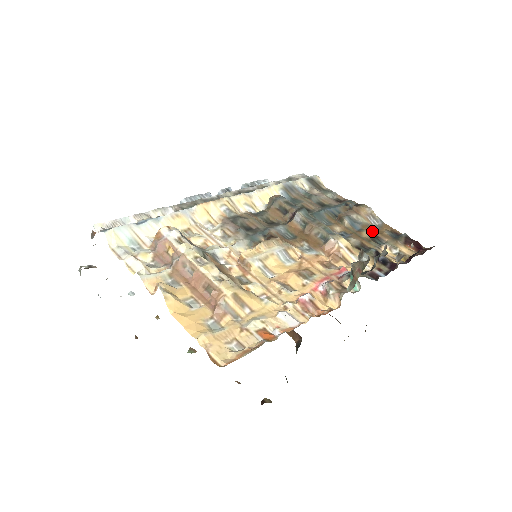
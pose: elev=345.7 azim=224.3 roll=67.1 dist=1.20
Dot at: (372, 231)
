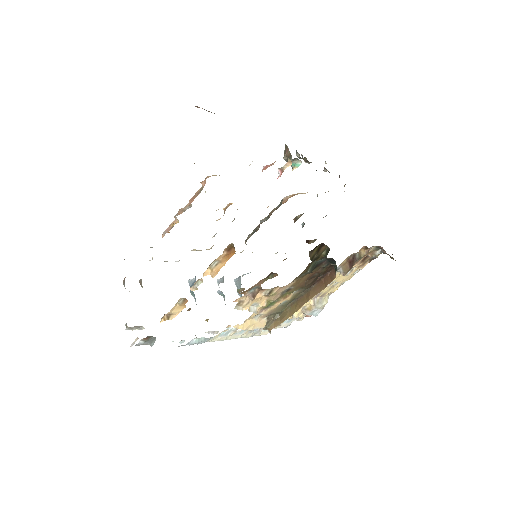
Dot at: occluded
